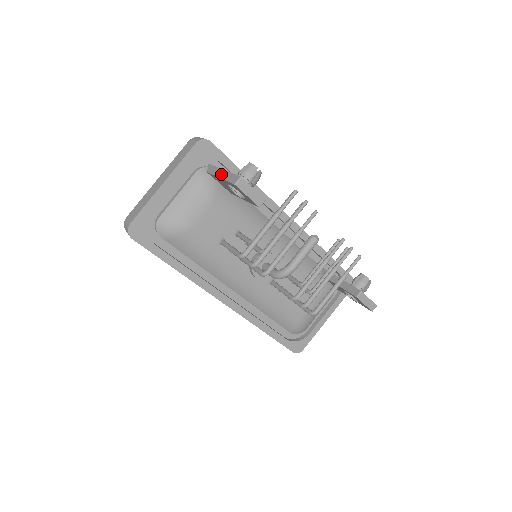
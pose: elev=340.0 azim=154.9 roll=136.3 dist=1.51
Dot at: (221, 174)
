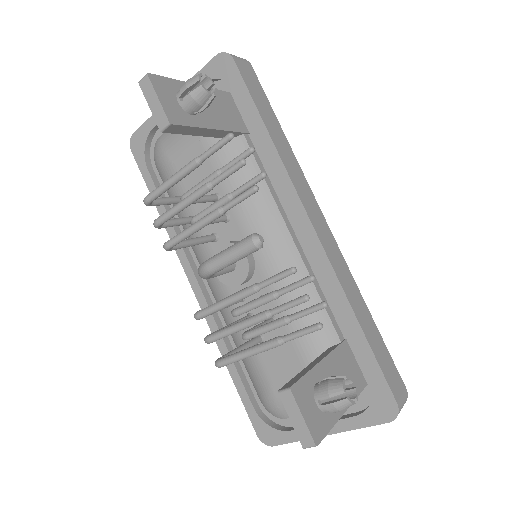
Dot at: occluded
